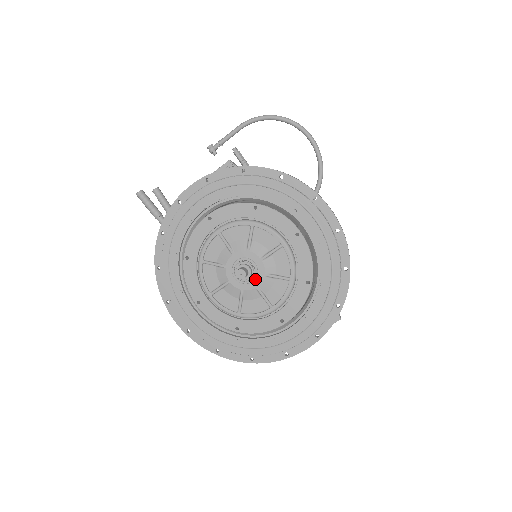
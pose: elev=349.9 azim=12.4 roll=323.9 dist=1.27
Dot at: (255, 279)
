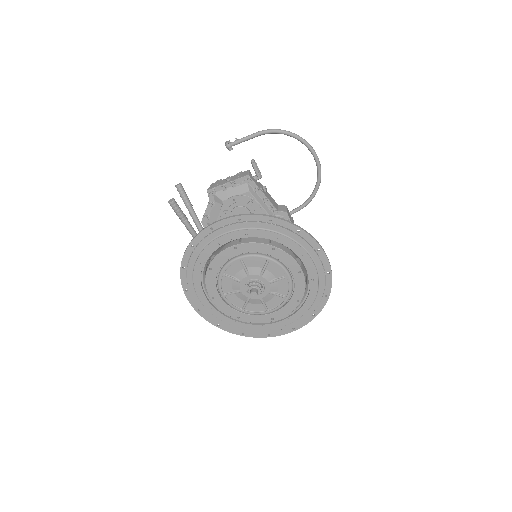
Dot at: (261, 293)
